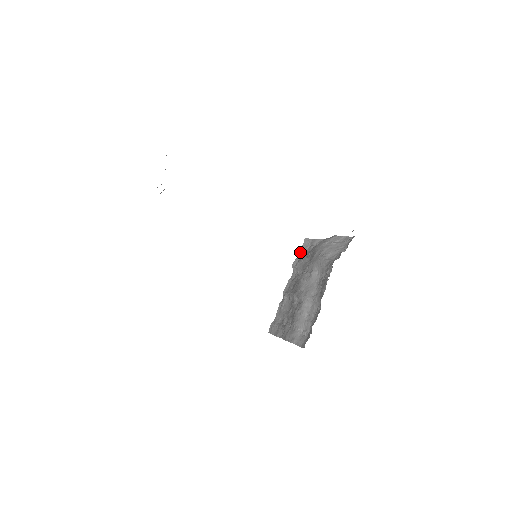
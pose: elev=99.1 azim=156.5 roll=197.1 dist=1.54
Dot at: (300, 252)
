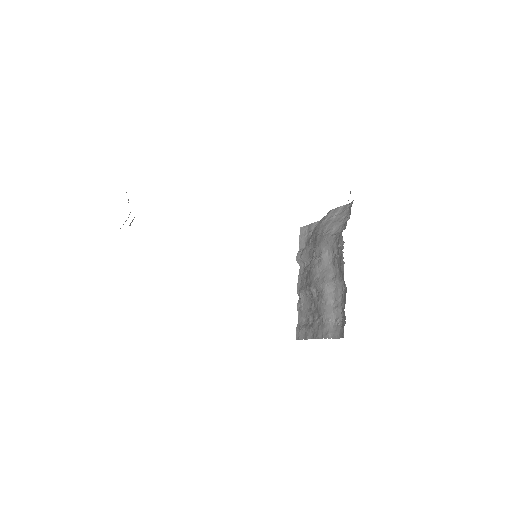
Dot at: (300, 244)
